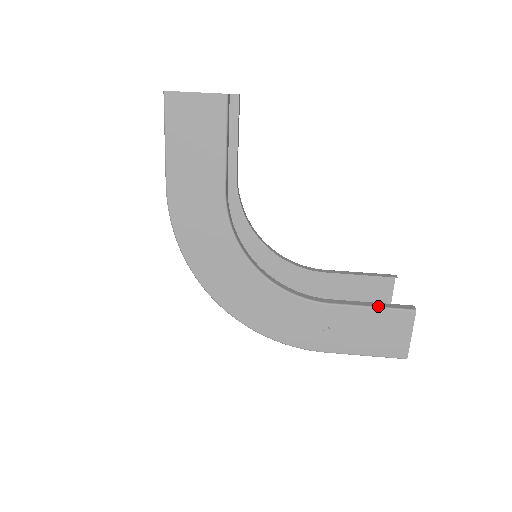
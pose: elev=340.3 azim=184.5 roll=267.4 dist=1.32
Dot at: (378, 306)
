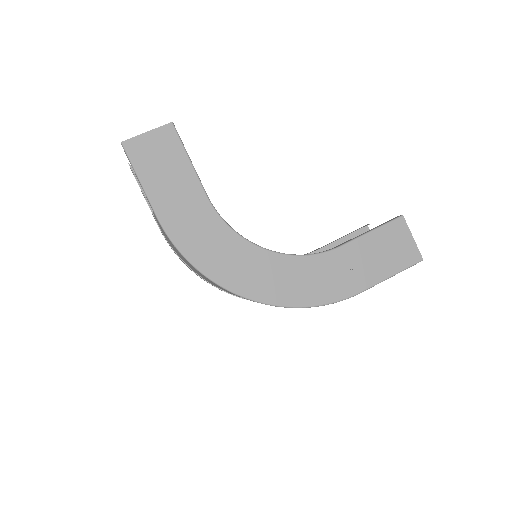
Dot at: (374, 228)
